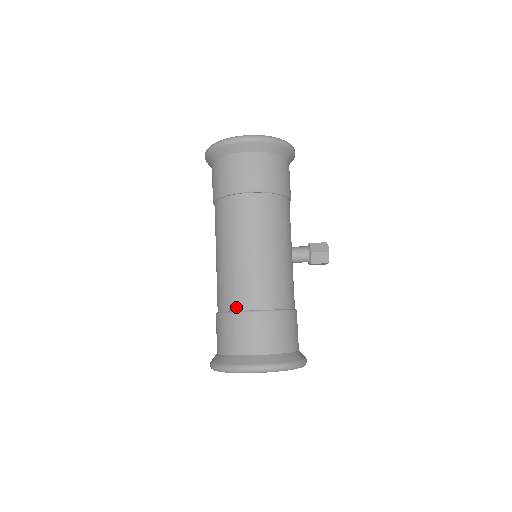
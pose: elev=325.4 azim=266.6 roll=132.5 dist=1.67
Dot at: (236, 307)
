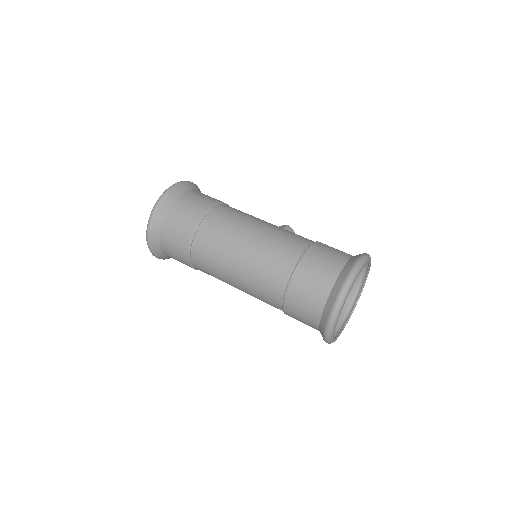
Dot at: (297, 256)
